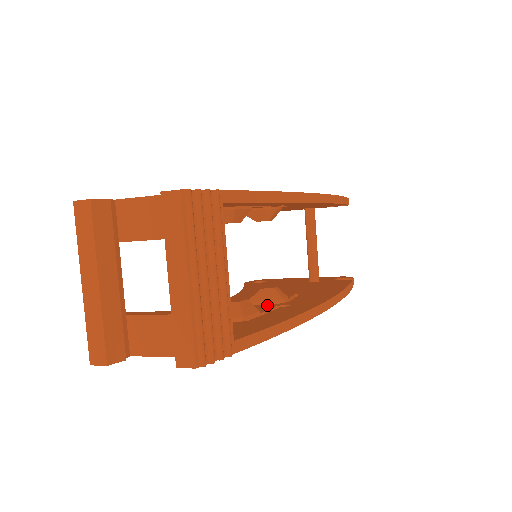
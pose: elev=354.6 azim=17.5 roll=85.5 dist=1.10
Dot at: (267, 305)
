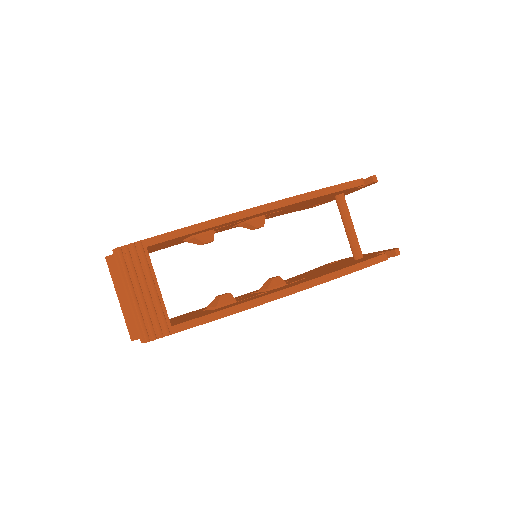
Dot at: (260, 293)
